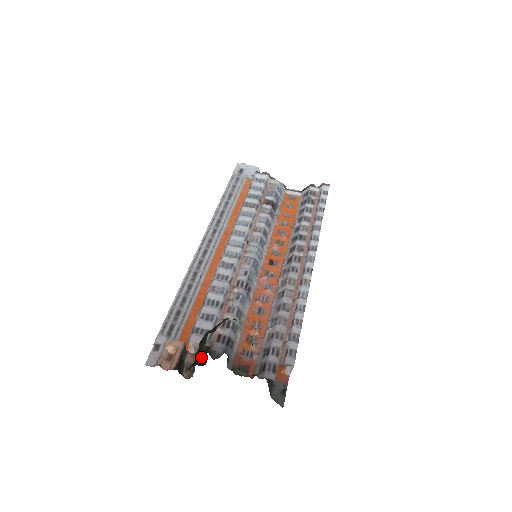
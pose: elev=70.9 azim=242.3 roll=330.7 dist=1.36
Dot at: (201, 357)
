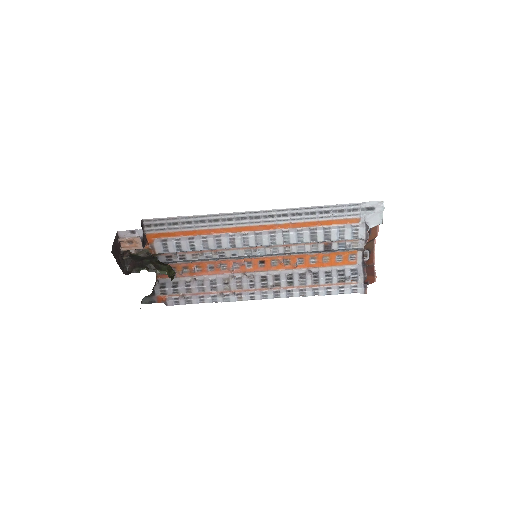
Dot at: (131, 269)
